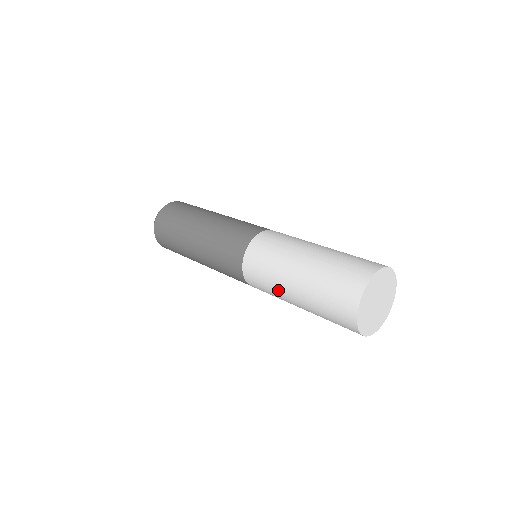
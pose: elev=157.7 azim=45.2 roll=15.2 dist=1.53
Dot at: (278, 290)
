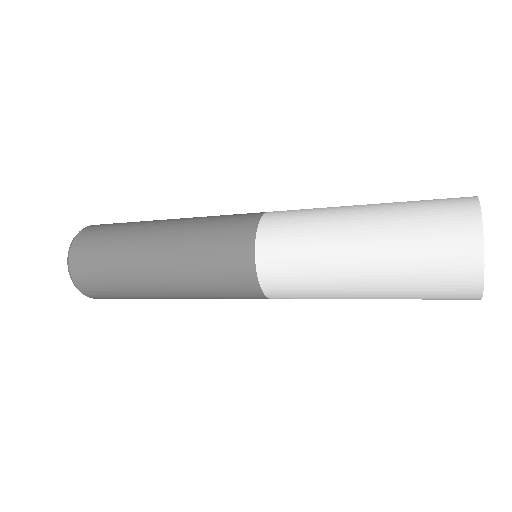
Dot at: (333, 295)
